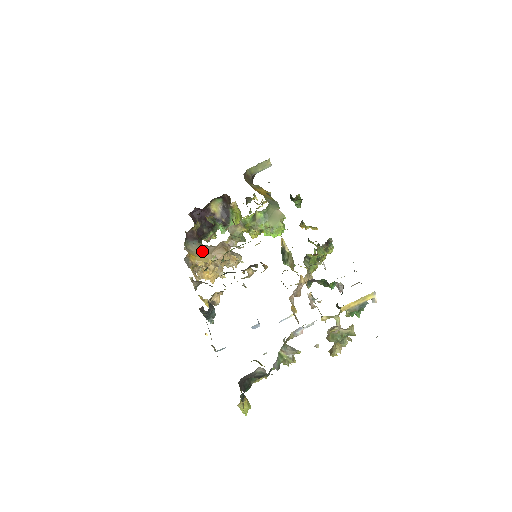
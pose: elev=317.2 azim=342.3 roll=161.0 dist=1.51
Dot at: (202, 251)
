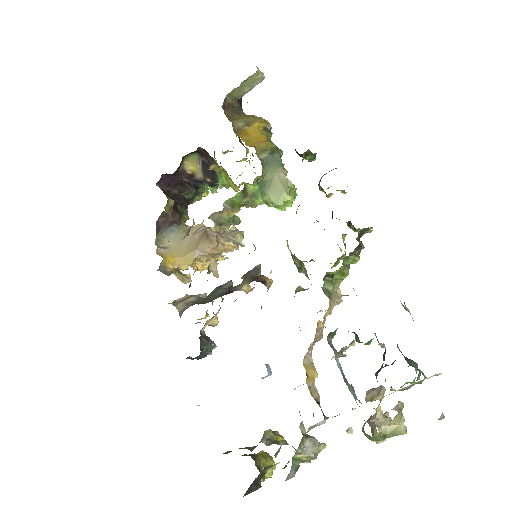
Dot at: (184, 244)
